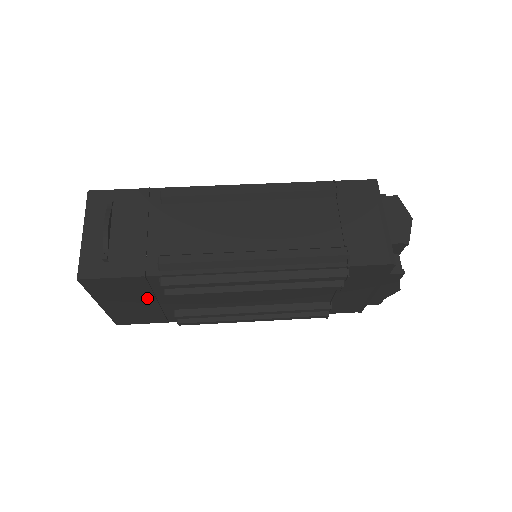
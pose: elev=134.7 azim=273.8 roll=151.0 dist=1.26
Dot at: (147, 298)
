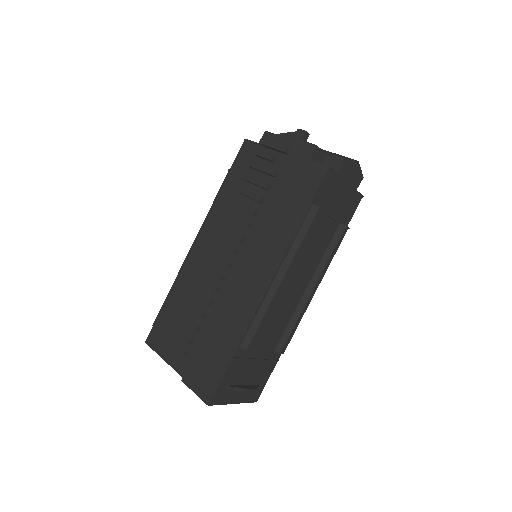
Dot at: occluded
